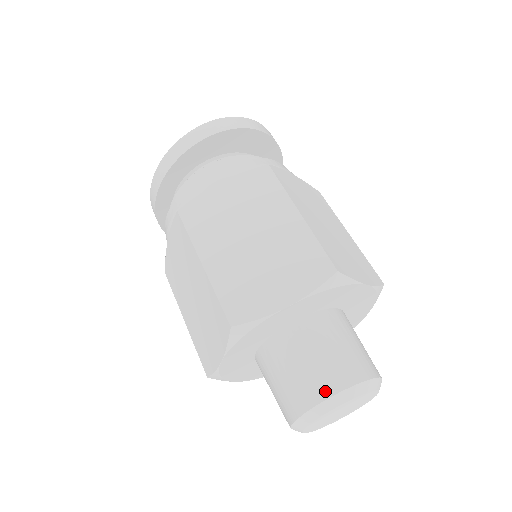
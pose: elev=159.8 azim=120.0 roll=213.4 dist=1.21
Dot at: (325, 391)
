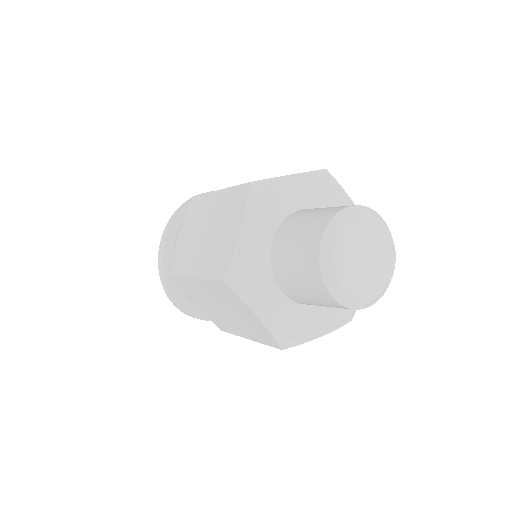
Dot at: (342, 207)
